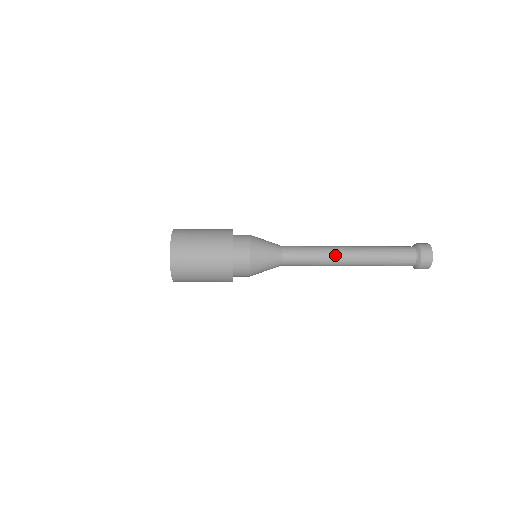
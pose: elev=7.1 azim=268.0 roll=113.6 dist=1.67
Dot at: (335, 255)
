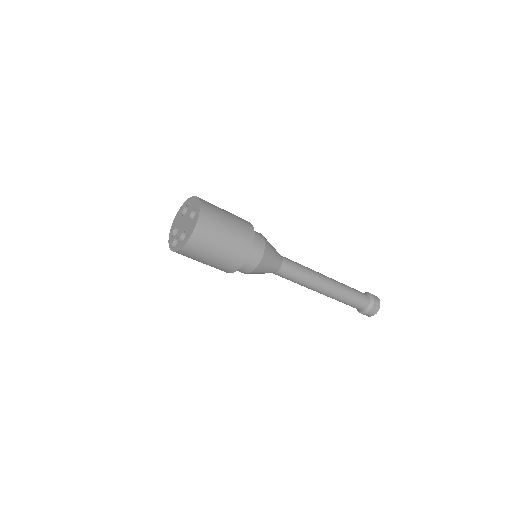
Dot at: (319, 274)
